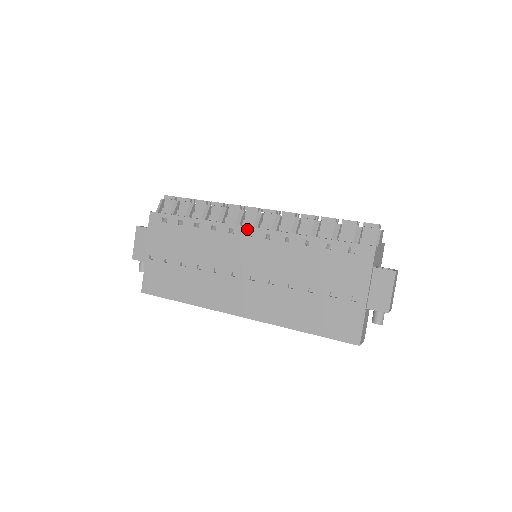
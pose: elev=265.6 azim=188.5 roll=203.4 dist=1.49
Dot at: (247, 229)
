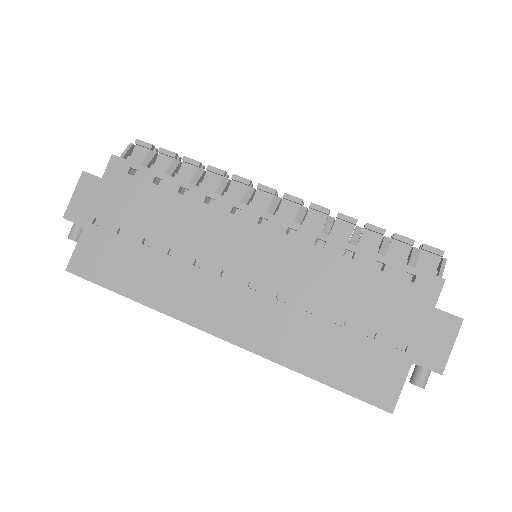
Dot at: (260, 214)
